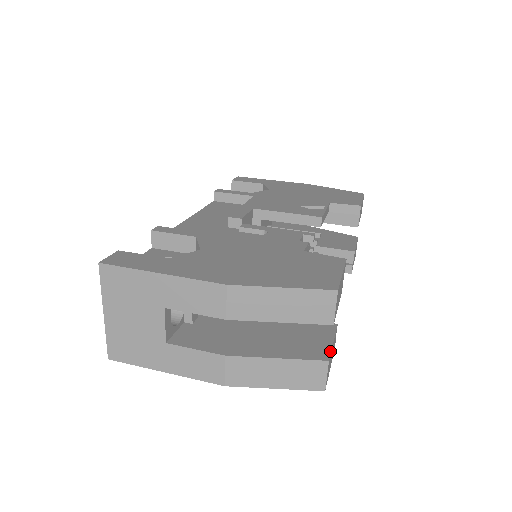
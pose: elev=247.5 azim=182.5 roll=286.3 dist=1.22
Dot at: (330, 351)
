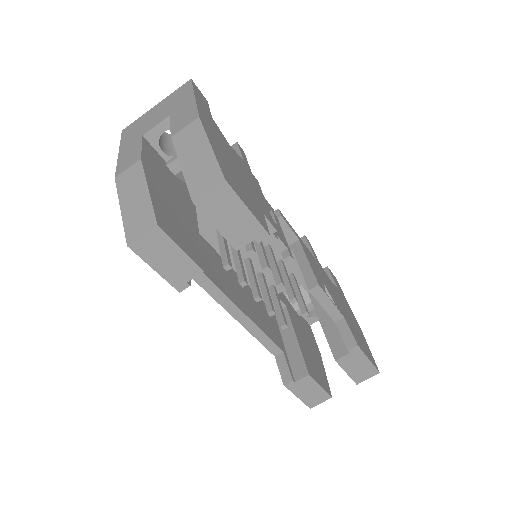
Dot at: (169, 236)
